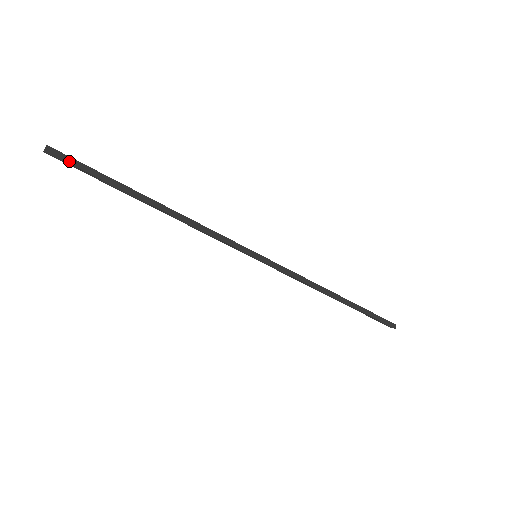
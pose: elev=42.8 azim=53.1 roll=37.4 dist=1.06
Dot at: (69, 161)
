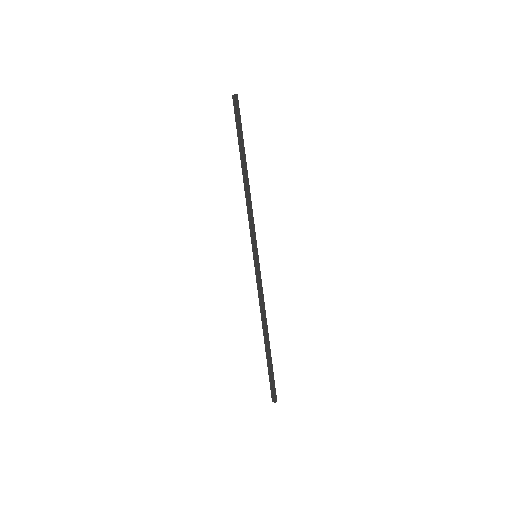
Dot at: (238, 110)
